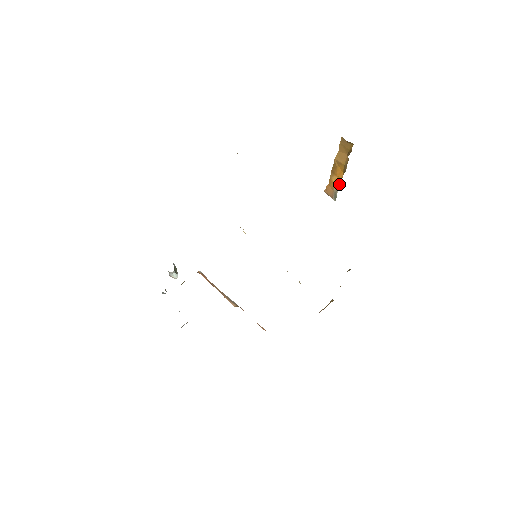
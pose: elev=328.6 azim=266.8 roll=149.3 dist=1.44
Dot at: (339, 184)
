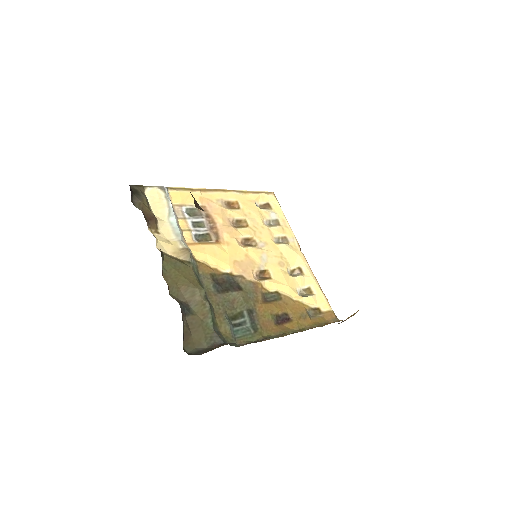
Dot at: occluded
